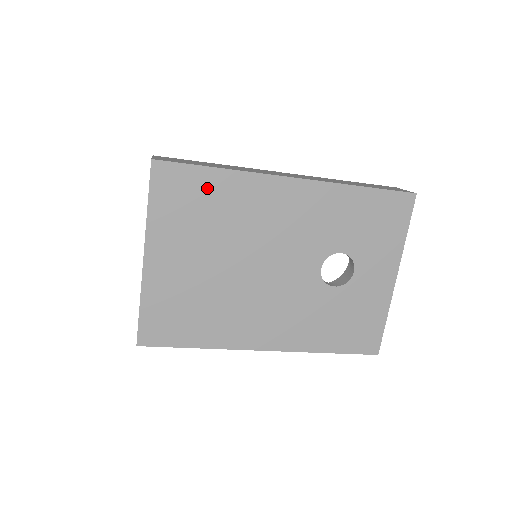
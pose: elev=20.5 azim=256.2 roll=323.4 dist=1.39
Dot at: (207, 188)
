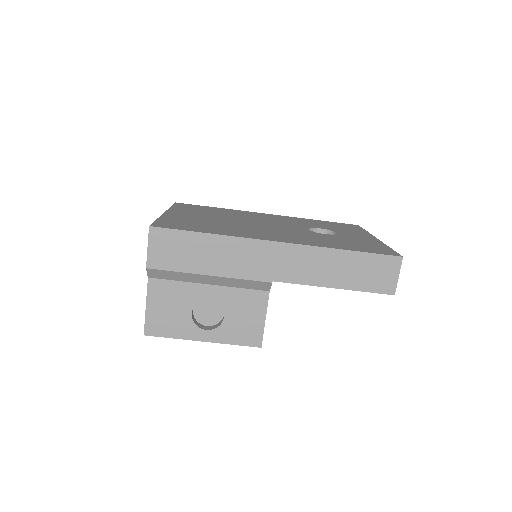
Dot at: (211, 209)
